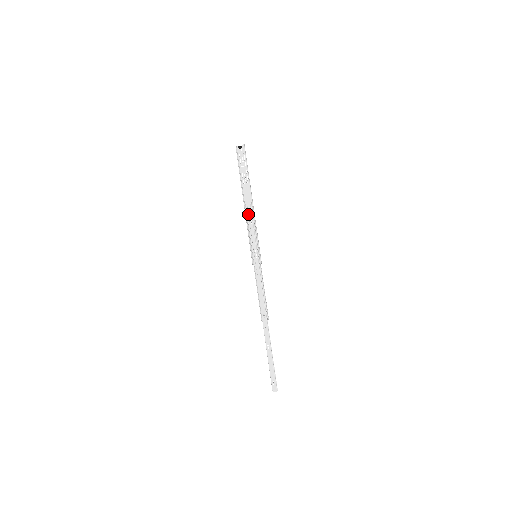
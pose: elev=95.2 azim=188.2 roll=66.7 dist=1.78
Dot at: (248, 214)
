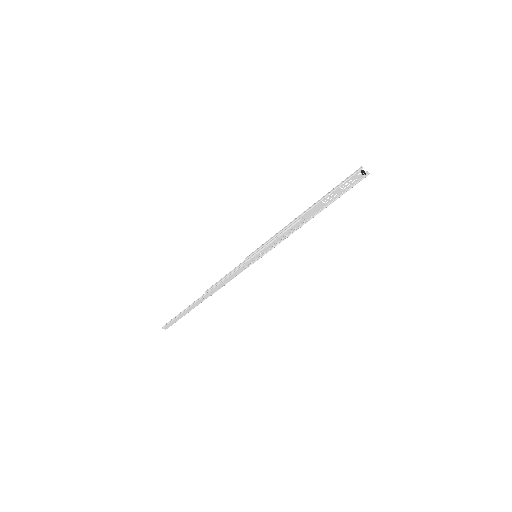
Dot at: (292, 226)
